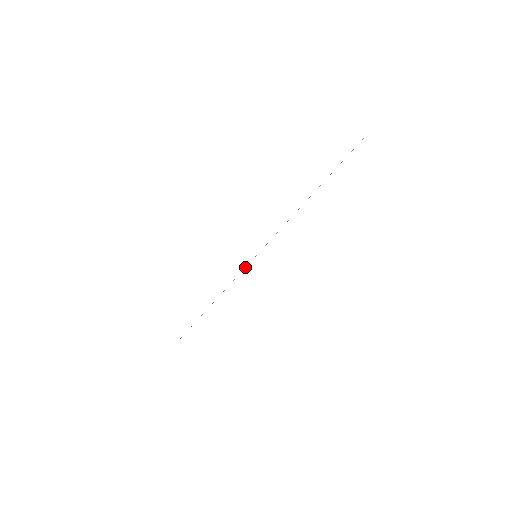
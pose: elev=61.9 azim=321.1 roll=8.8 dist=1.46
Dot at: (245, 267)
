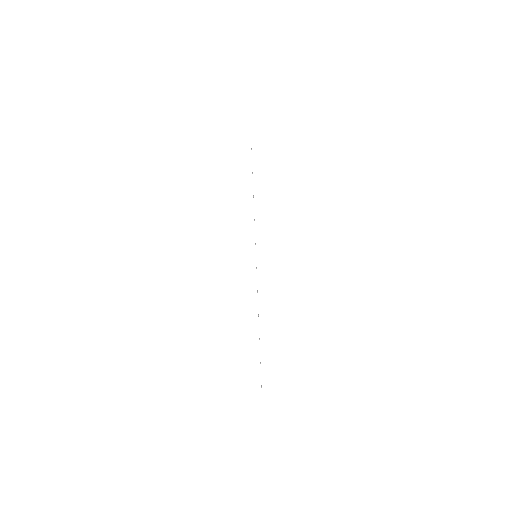
Dot at: occluded
